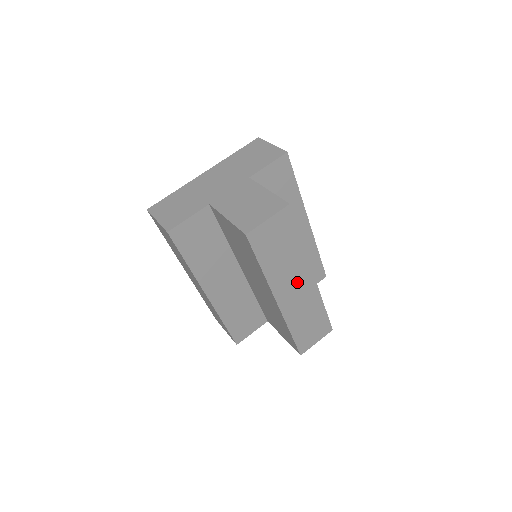
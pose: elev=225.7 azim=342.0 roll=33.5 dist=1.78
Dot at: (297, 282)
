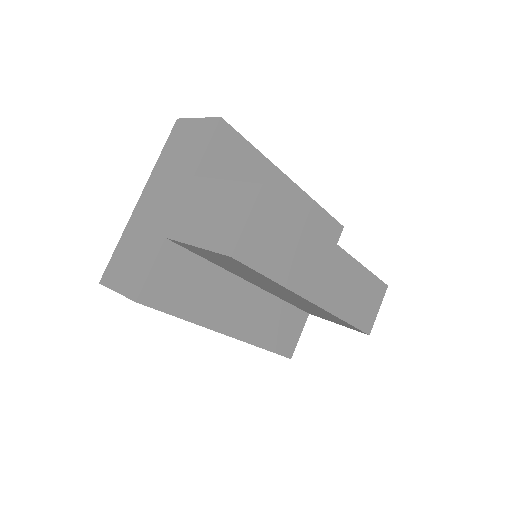
Dot at: (323, 266)
